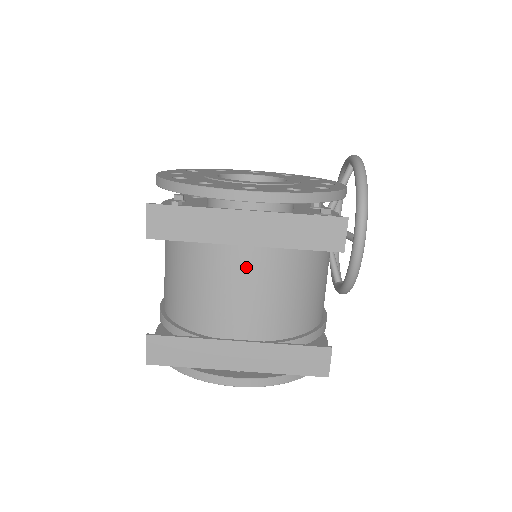
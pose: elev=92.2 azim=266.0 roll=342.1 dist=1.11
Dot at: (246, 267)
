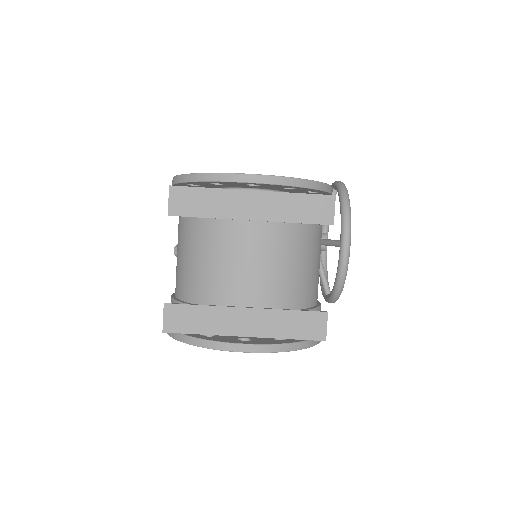
Dot at: (251, 242)
